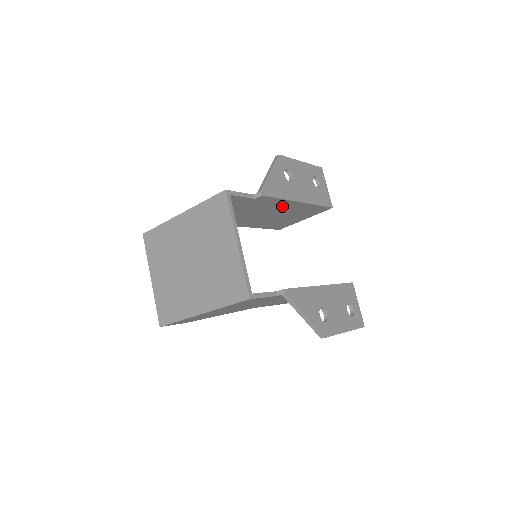
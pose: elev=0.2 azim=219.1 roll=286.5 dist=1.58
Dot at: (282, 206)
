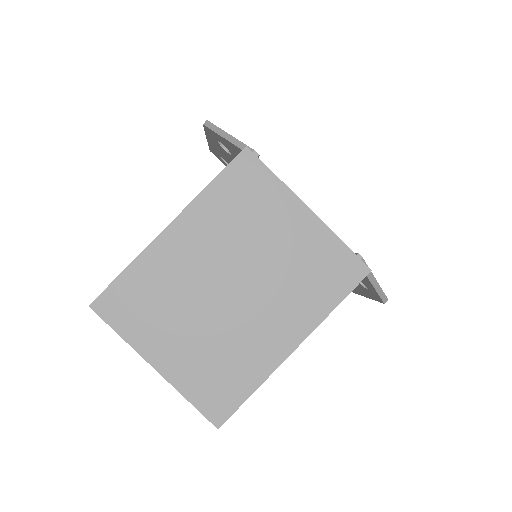
Dot at: occluded
